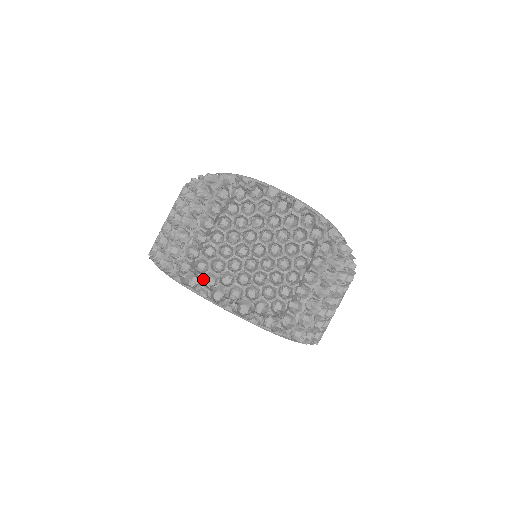
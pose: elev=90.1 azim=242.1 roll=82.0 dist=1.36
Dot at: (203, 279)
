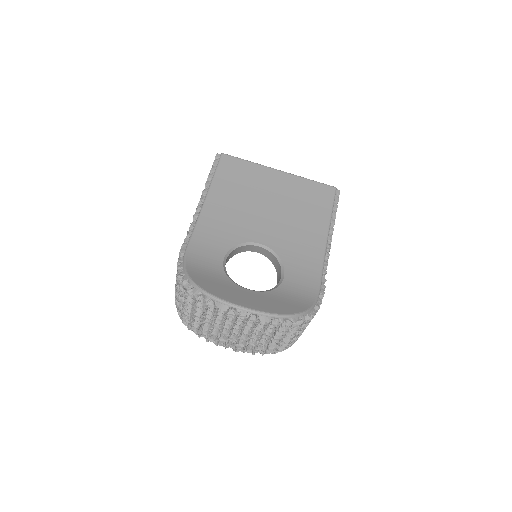
Dot at: (209, 336)
